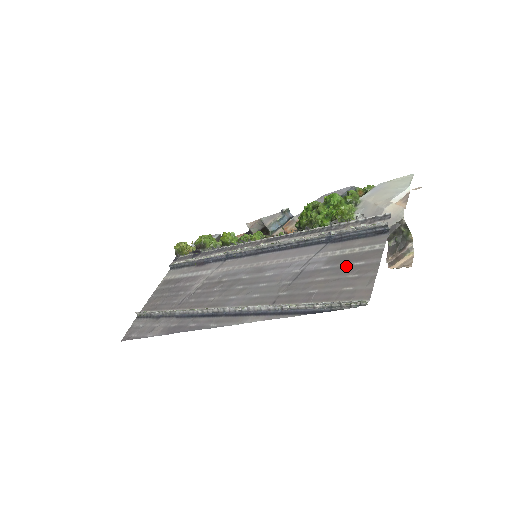
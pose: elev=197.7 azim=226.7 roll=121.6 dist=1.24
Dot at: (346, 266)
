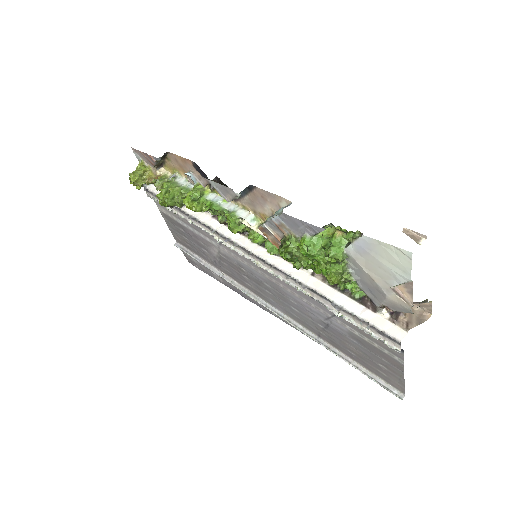
Dot at: (372, 354)
